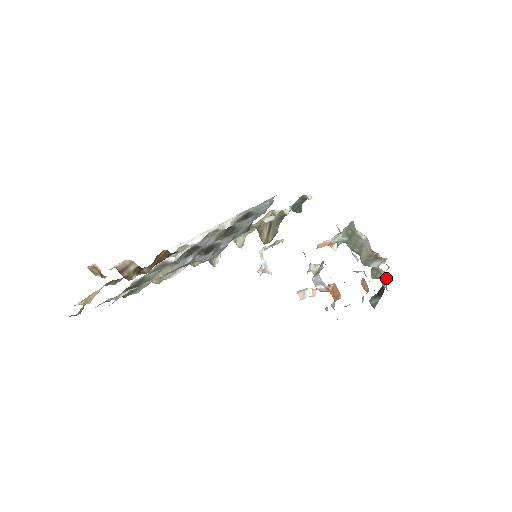
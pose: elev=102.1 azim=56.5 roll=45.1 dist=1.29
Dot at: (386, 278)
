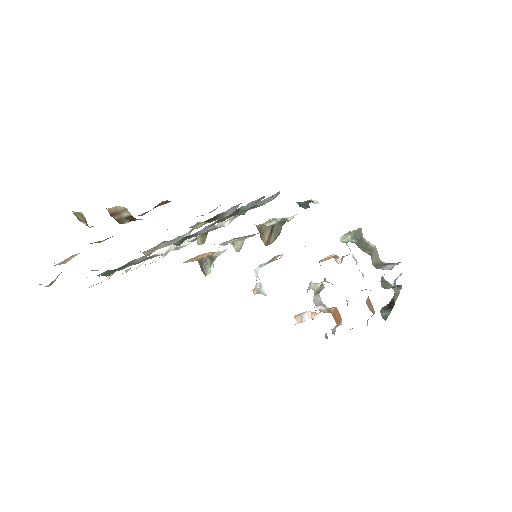
Dot at: (398, 286)
